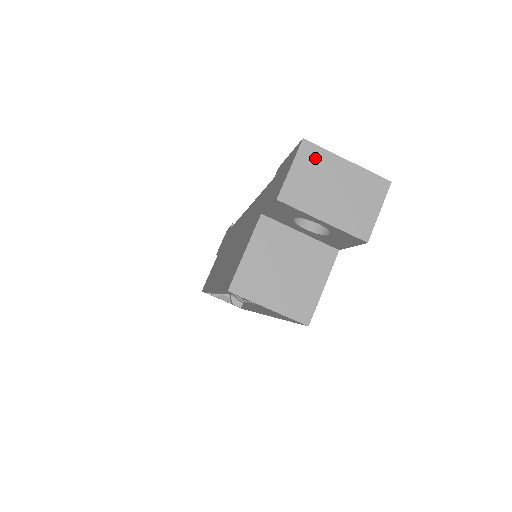
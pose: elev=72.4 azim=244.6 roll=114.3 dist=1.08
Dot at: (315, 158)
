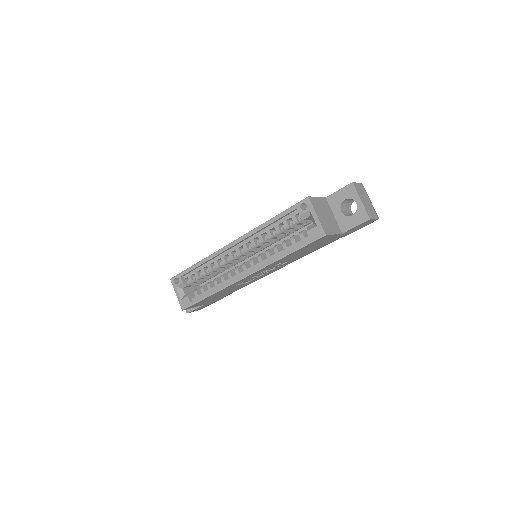
Dot at: (364, 190)
